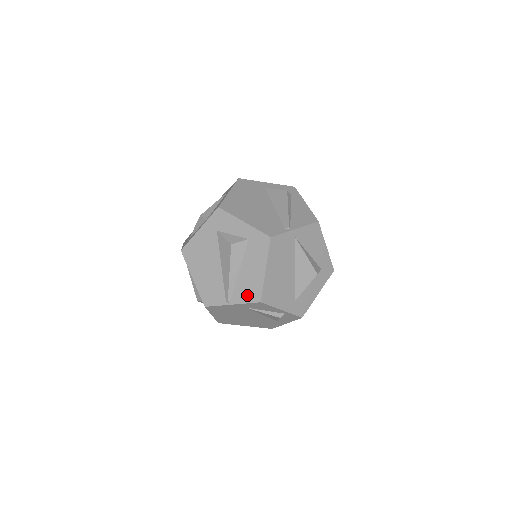
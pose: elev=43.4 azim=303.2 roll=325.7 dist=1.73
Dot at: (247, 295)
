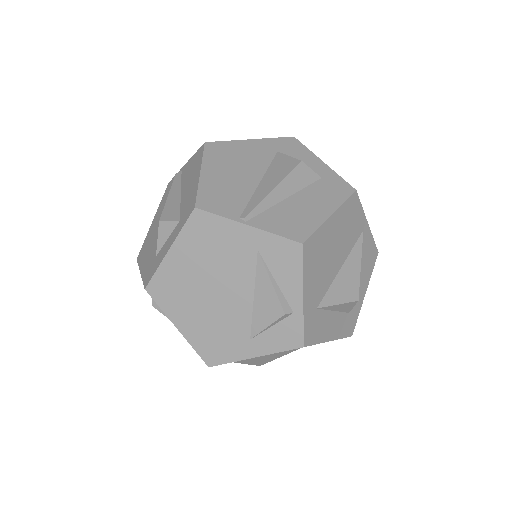
Dot at: (284, 226)
